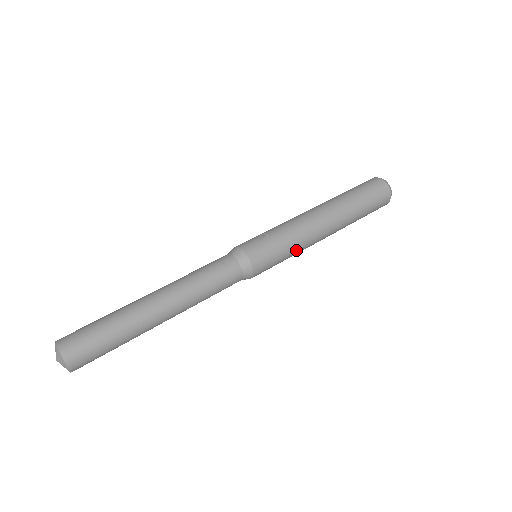
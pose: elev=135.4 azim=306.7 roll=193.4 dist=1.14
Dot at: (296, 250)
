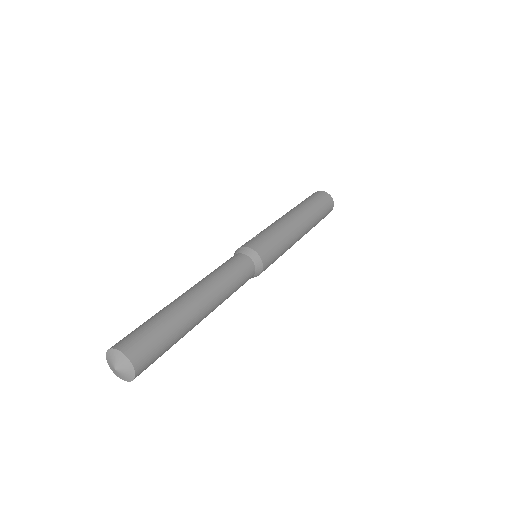
Dot at: (286, 242)
